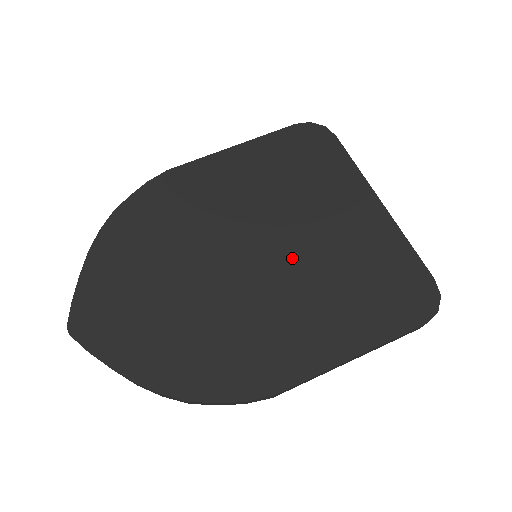
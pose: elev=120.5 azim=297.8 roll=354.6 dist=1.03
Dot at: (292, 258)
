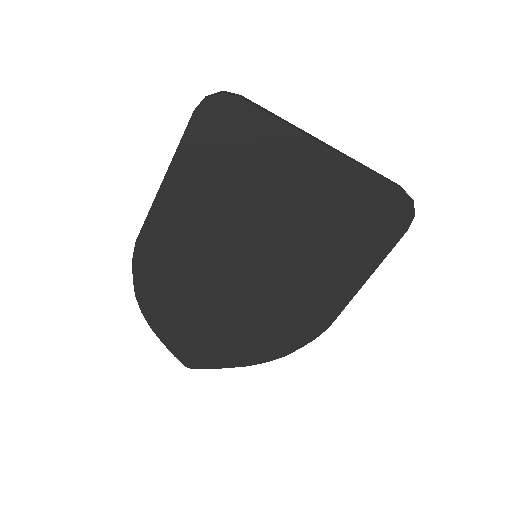
Dot at: (284, 246)
